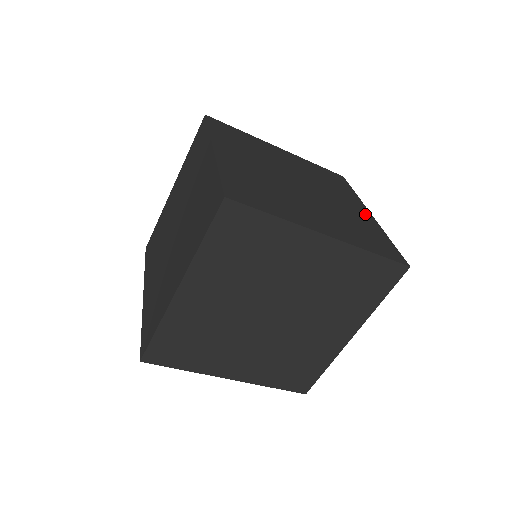
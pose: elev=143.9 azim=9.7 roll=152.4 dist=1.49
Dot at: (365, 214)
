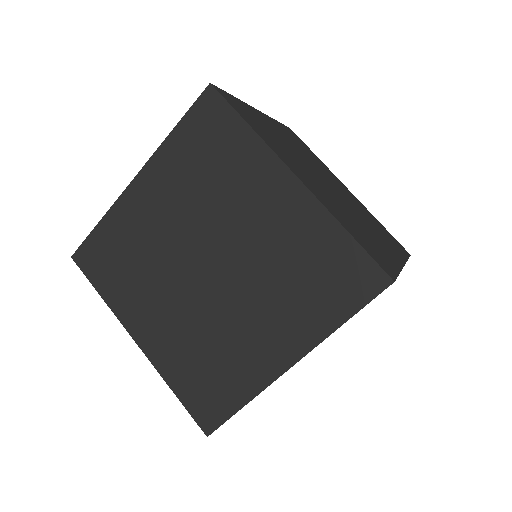
Dot at: (393, 254)
